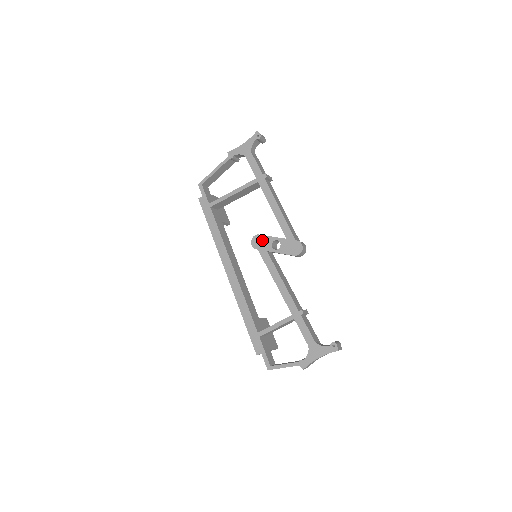
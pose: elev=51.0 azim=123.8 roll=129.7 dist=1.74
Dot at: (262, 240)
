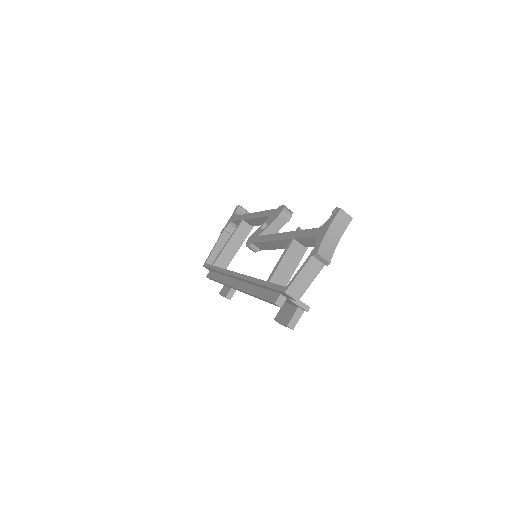
Dot at: (253, 236)
